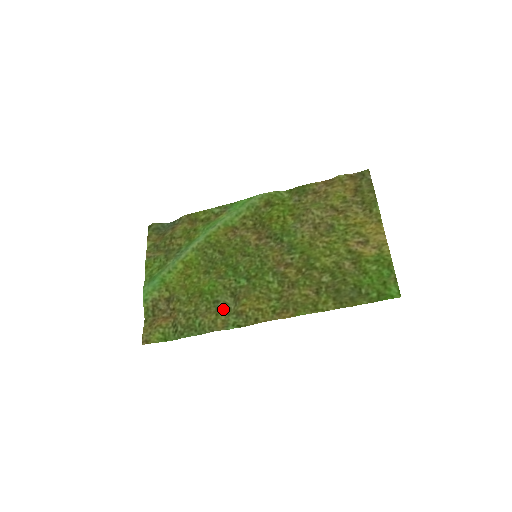
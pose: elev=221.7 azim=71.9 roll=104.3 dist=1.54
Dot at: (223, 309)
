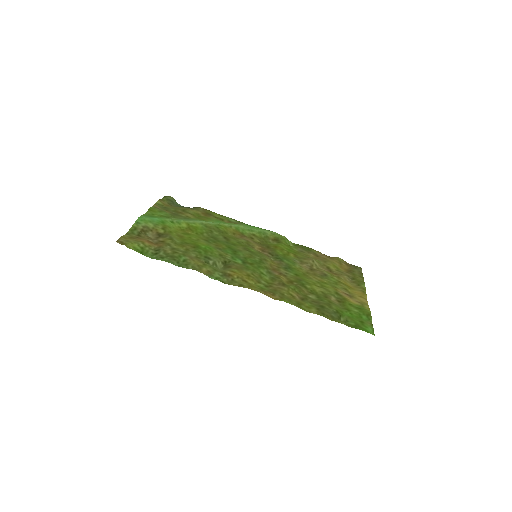
Dot at: (211, 265)
